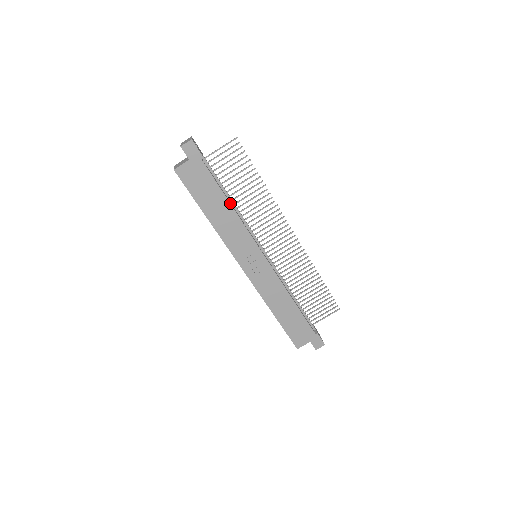
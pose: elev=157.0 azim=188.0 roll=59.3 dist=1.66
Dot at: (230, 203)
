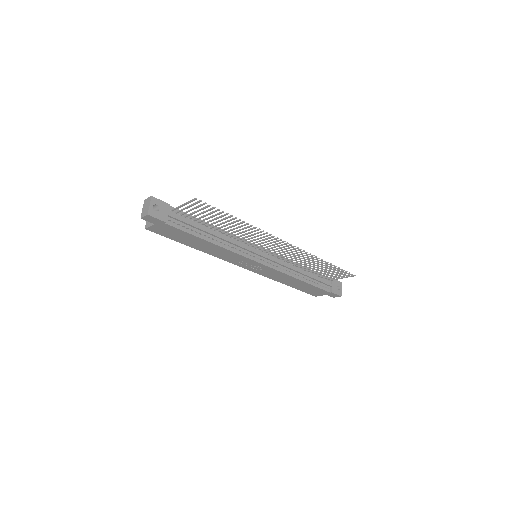
Dot at: (210, 242)
